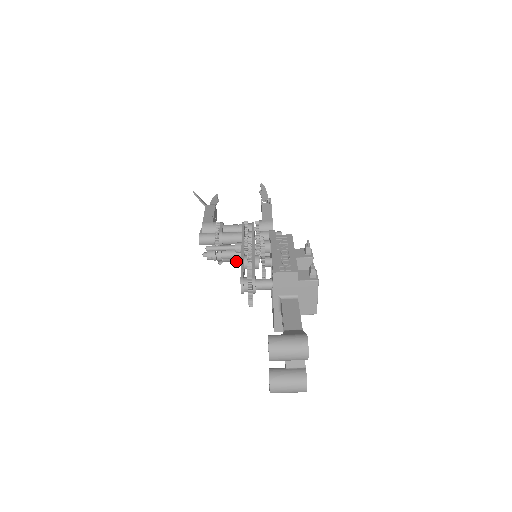
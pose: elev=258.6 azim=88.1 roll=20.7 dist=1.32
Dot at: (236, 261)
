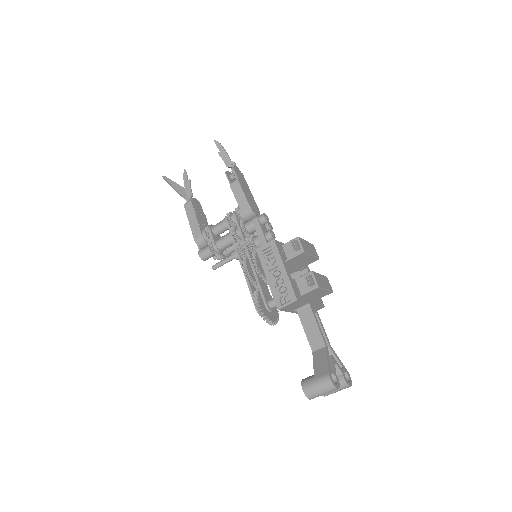
Dot at: occluded
